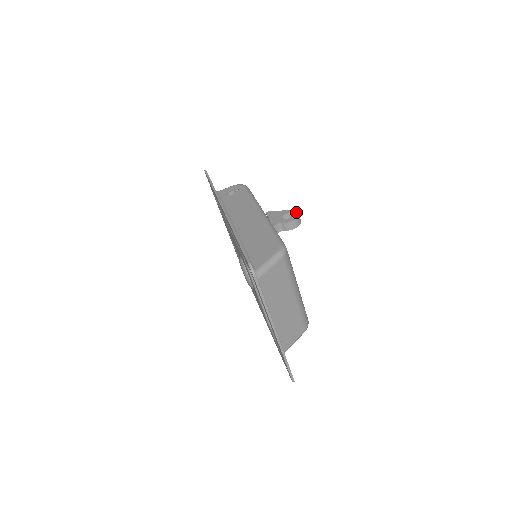
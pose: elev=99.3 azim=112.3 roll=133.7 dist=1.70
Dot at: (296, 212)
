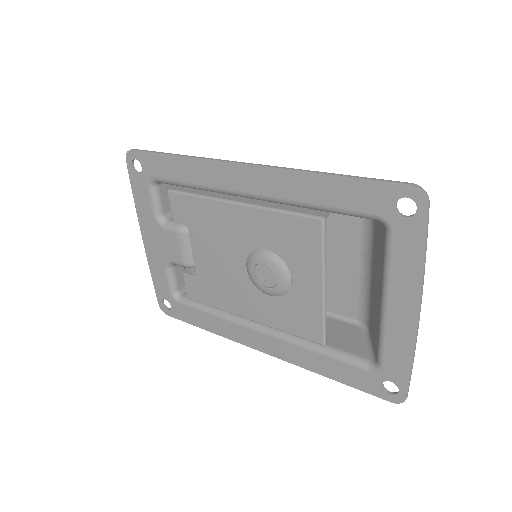
Dot at: occluded
